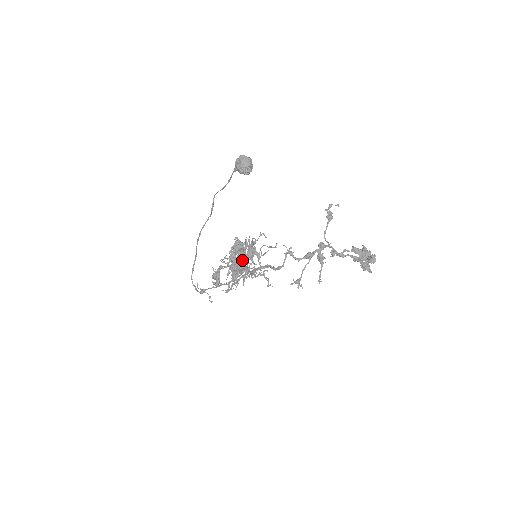
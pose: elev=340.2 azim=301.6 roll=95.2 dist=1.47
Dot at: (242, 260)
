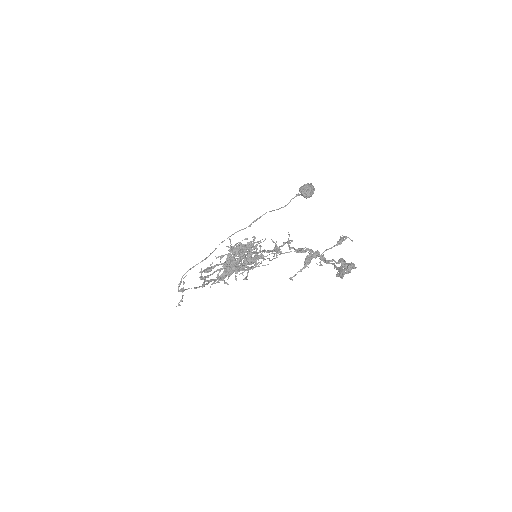
Dot at: (244, 250)
